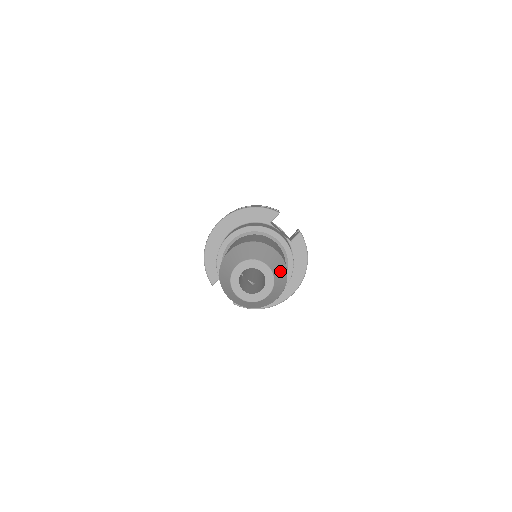
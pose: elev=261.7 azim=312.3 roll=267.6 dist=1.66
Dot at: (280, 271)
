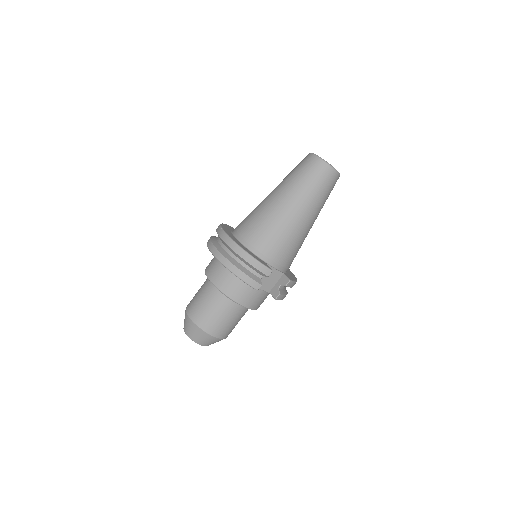
Dot at: occluded
